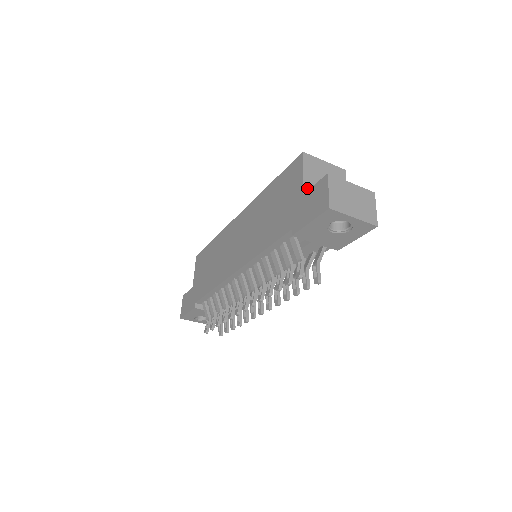
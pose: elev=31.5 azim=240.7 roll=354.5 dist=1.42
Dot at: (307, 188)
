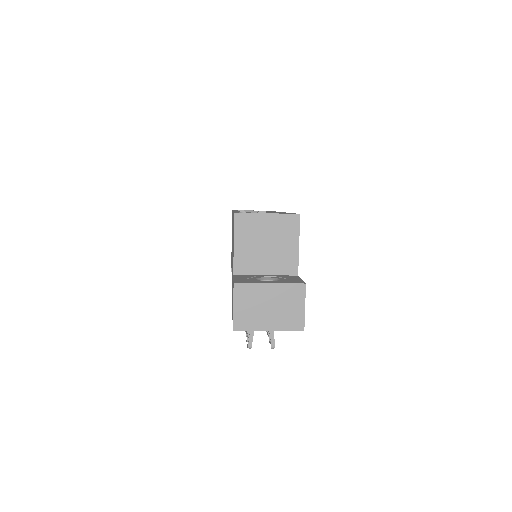
Dot at: (239, 264)
